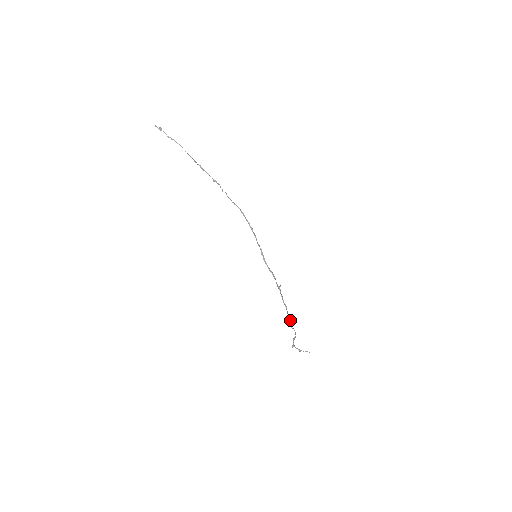
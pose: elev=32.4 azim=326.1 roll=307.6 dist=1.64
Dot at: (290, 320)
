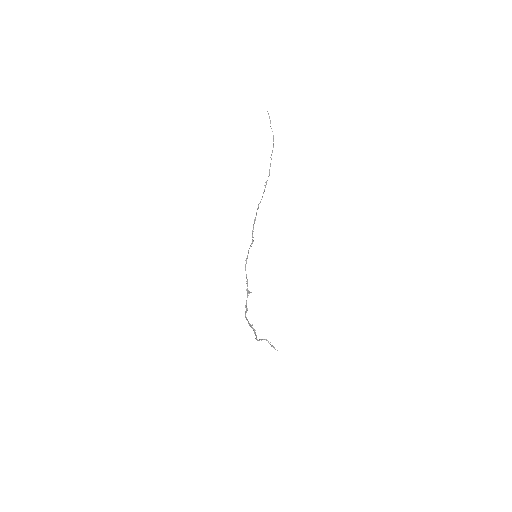
Dot at: occluded
